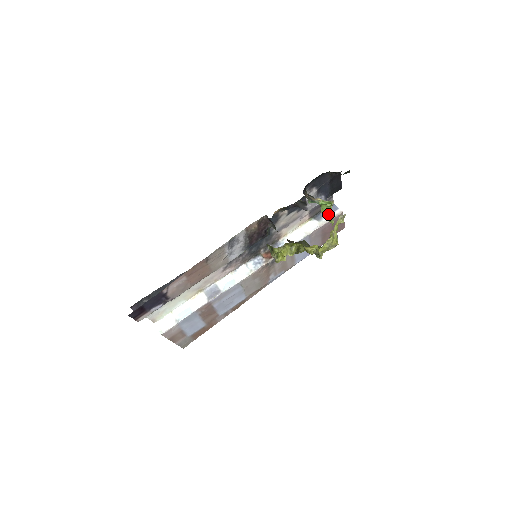
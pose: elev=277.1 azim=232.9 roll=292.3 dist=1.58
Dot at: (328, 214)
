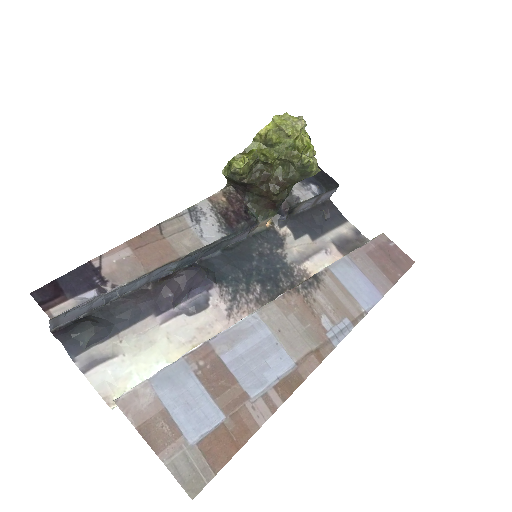
Dot at: occluded
